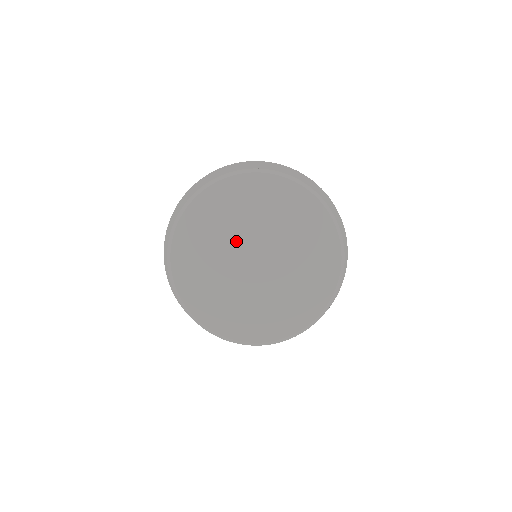
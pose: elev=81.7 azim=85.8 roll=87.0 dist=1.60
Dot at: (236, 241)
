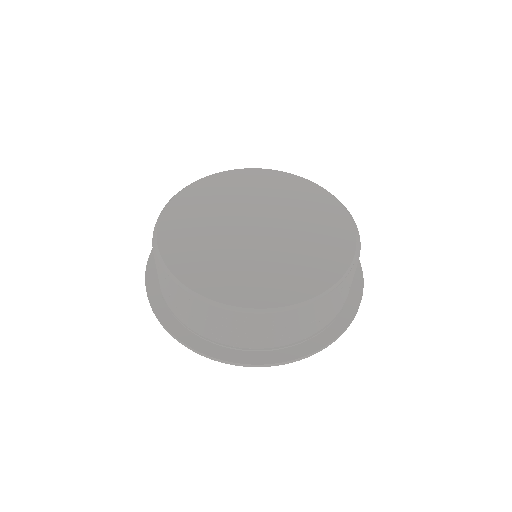
Dot at: (226, 227)
